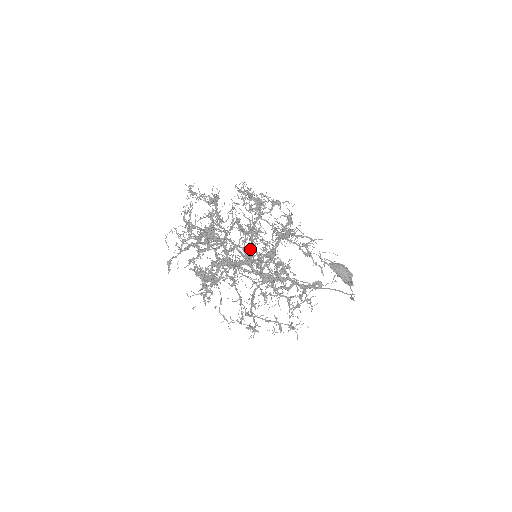
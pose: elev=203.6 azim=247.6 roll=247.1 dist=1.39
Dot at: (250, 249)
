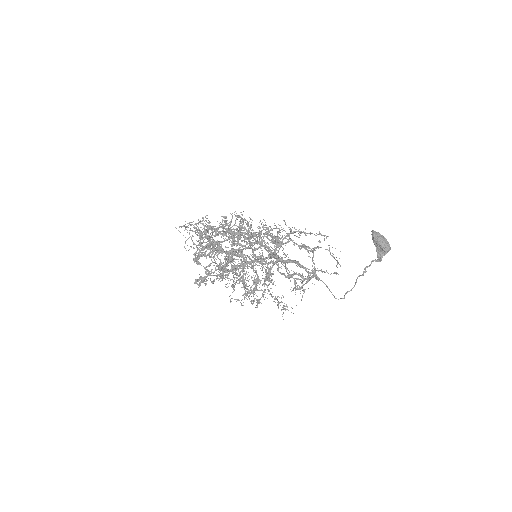
Dot at: (270, 233)
